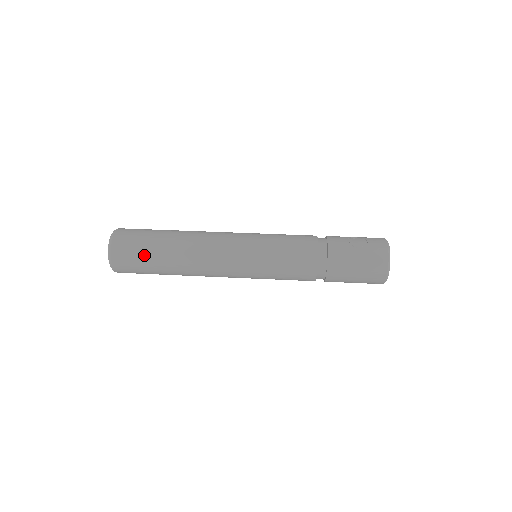
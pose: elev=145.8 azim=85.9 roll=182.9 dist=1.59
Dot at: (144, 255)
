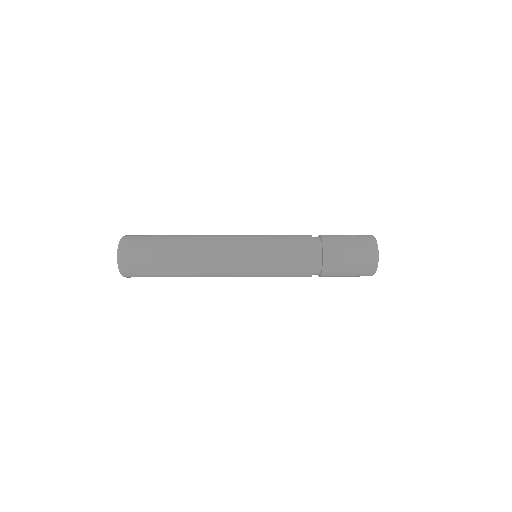
Dot at: (153, 249)
